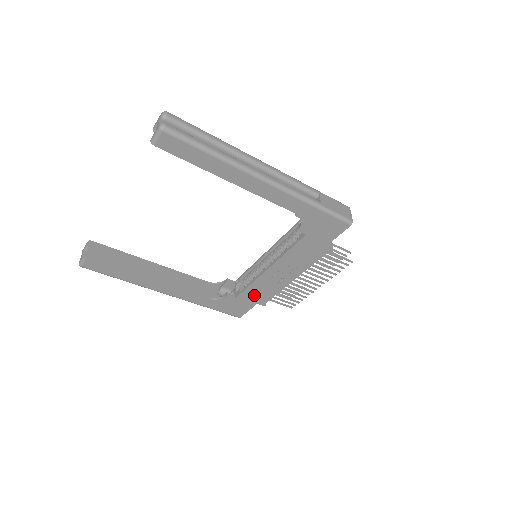
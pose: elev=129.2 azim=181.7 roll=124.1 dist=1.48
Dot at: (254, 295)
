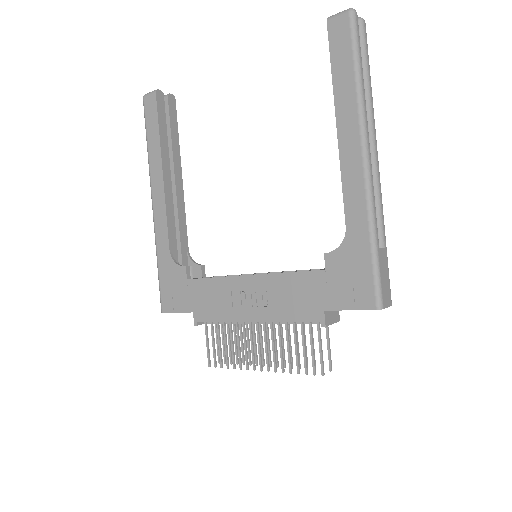
Dot at: (204, 297)
